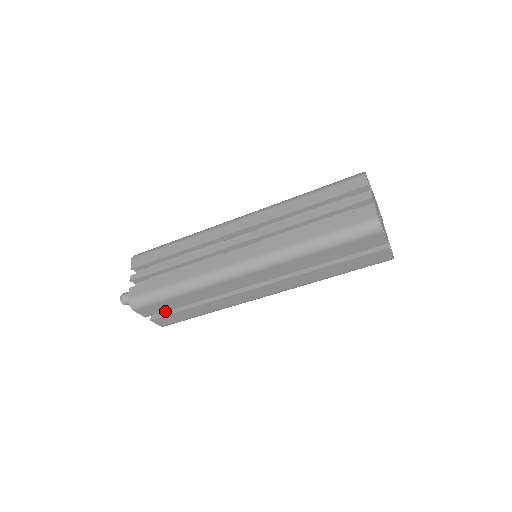
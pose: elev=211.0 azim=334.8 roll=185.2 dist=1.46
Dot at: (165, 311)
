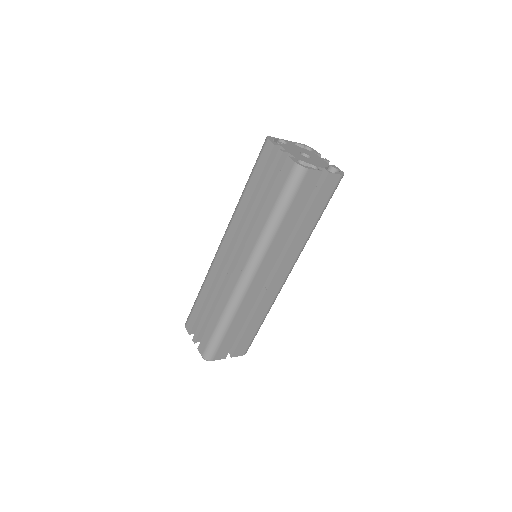
Dot at: occluded
